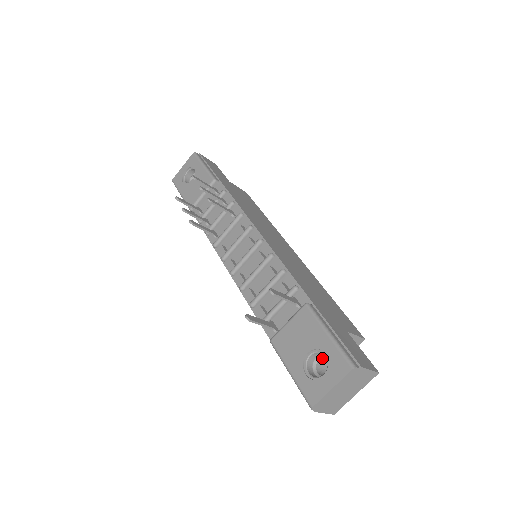
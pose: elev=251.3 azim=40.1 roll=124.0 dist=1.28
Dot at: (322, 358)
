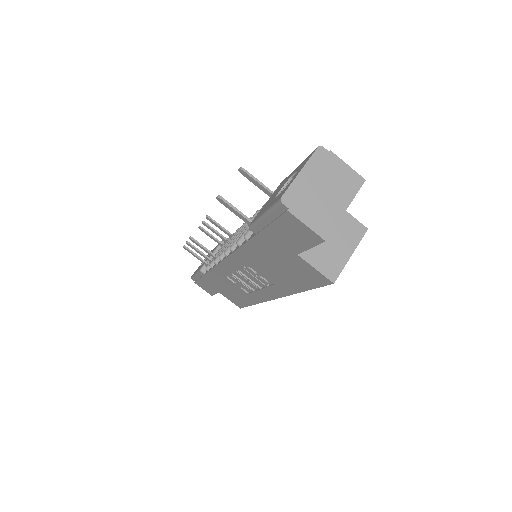
Dot at: occluded
